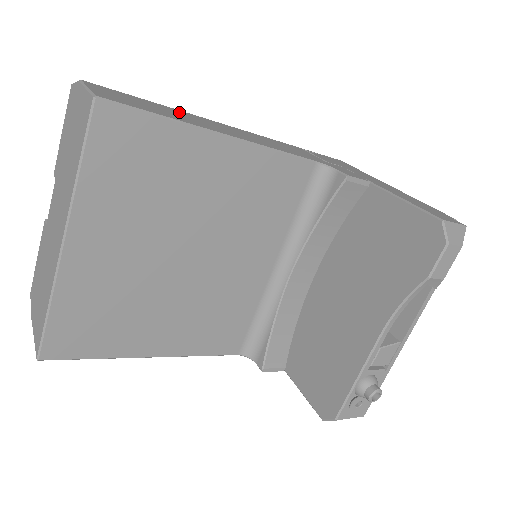
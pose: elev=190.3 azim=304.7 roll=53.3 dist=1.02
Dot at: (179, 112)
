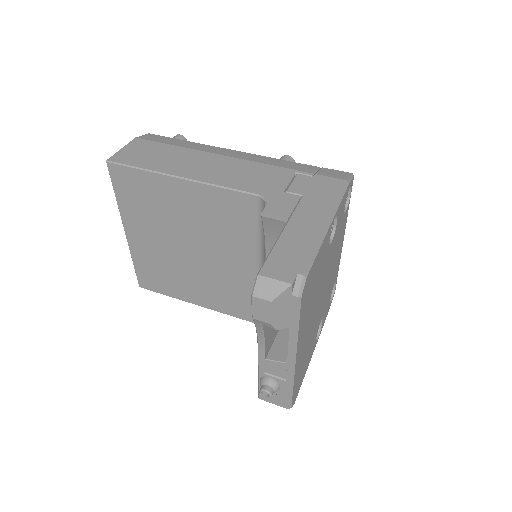
Dot at: (182, 153)
